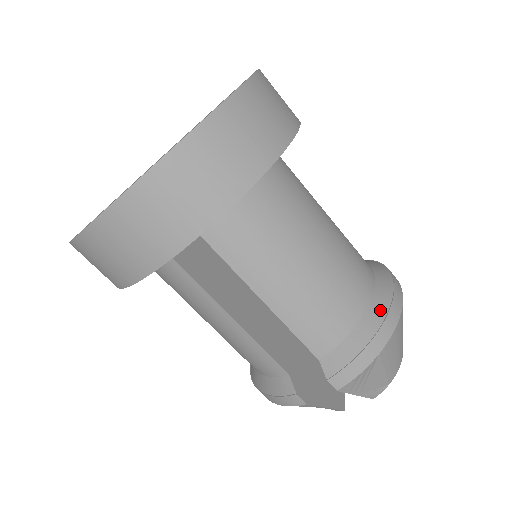
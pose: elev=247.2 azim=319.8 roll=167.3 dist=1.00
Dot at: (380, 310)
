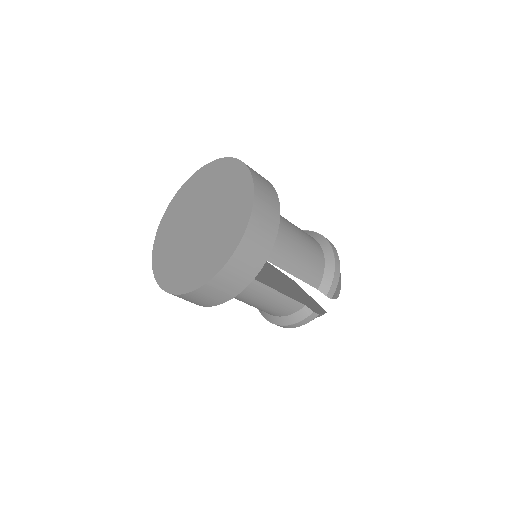
Dot at: (329, 252)
